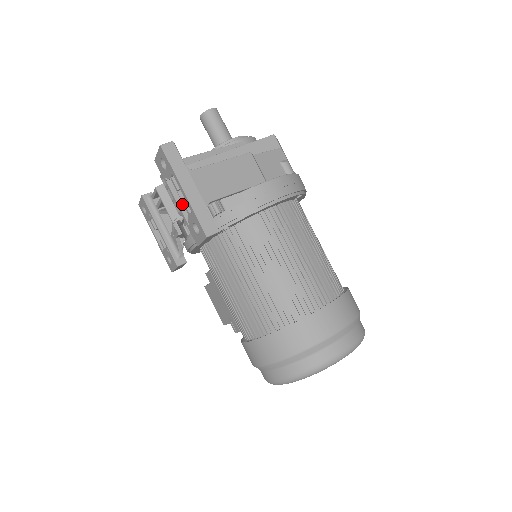
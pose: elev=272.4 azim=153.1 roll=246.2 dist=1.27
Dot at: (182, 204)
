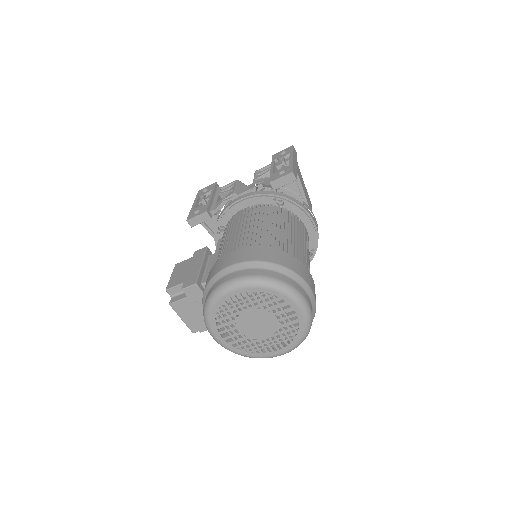
Dot at: (275, 170)
